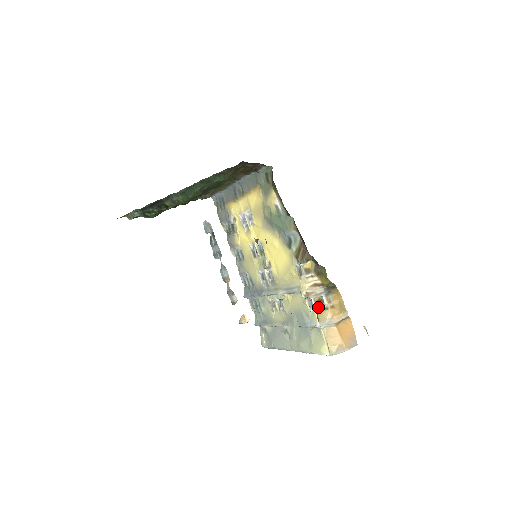
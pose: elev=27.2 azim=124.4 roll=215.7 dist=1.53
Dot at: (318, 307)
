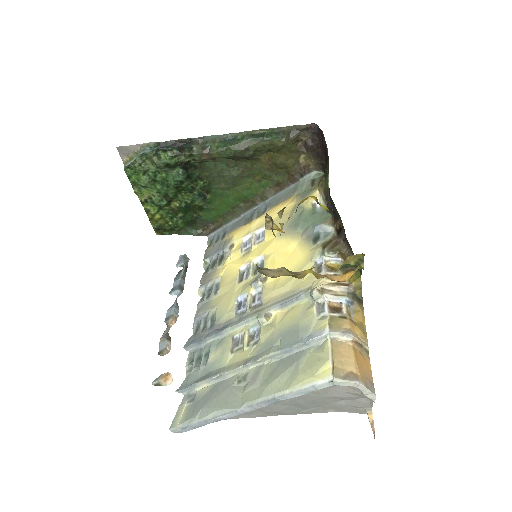
Dot at: (332, 312)
